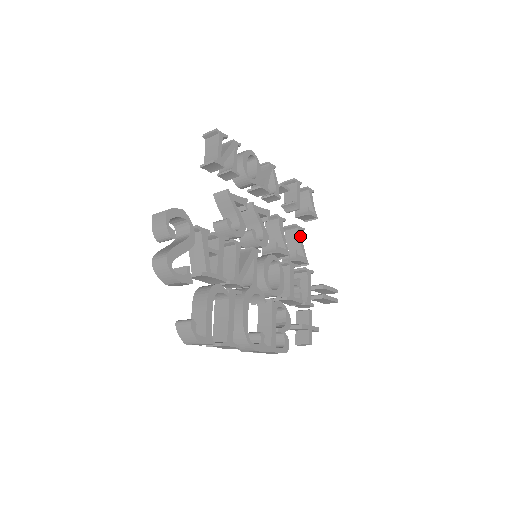
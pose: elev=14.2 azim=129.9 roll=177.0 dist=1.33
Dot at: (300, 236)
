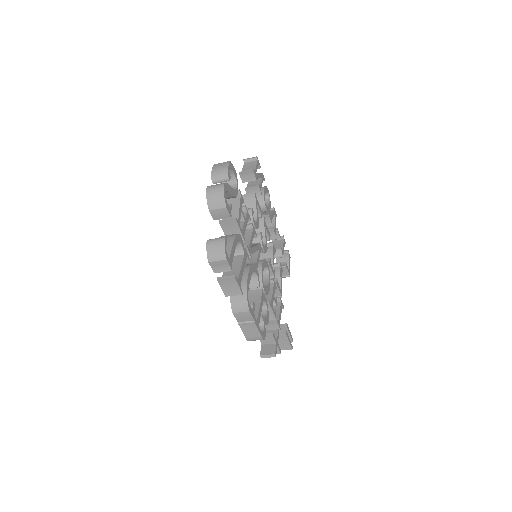
Dot at: (281, 273)
